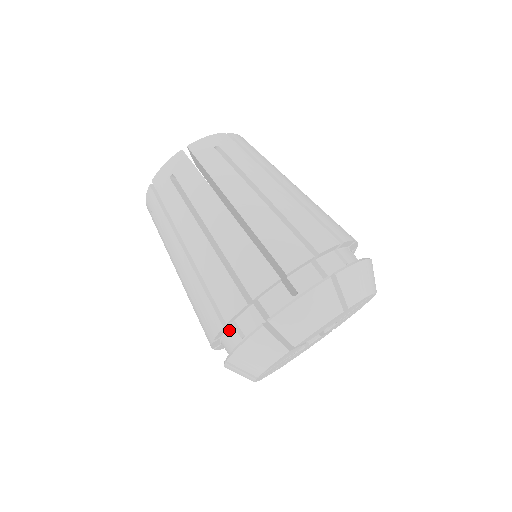
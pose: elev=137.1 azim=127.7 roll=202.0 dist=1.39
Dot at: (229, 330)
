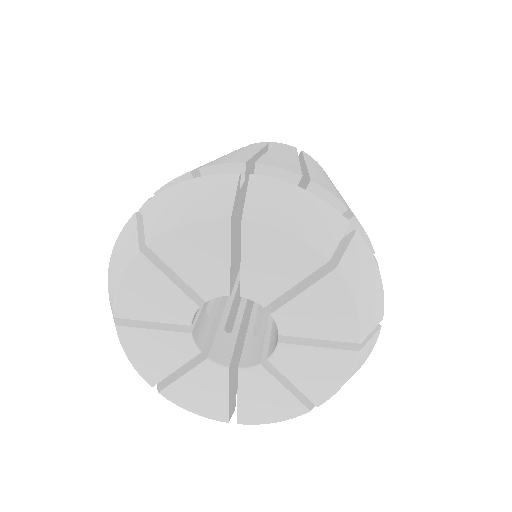
Dot at: occluded
